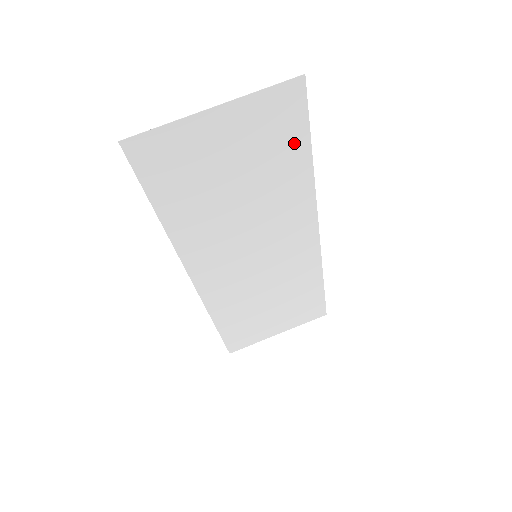
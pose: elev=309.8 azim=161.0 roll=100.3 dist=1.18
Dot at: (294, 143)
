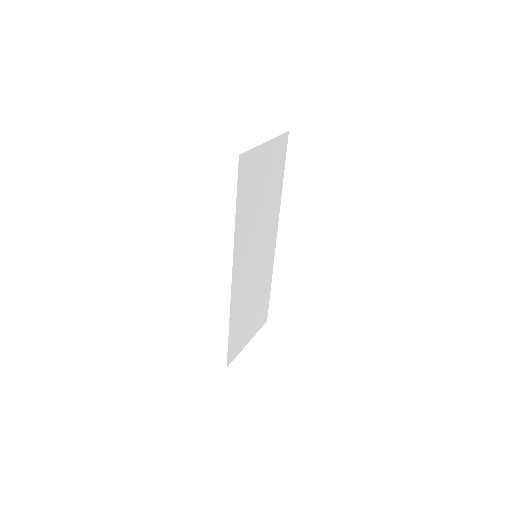
Dot at: (280, 171)
